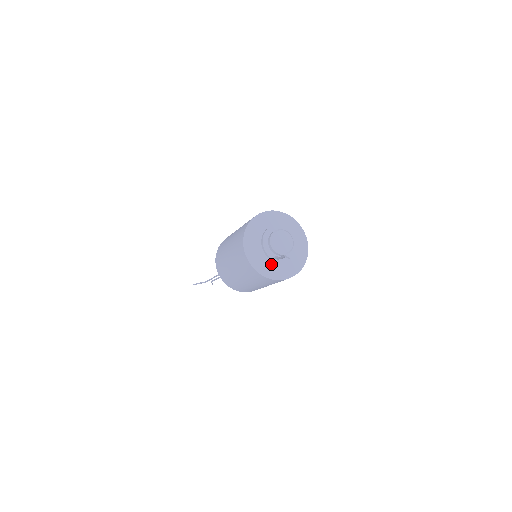
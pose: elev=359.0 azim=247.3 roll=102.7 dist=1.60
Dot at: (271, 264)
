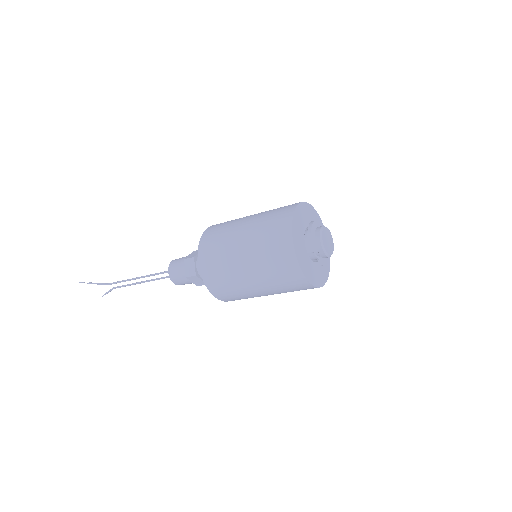
Dot at: (306, 259)
